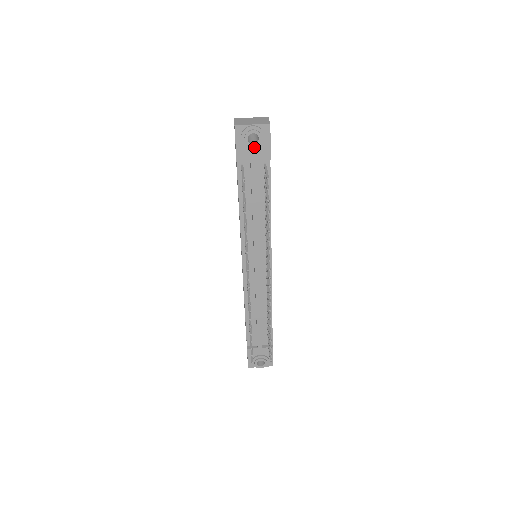
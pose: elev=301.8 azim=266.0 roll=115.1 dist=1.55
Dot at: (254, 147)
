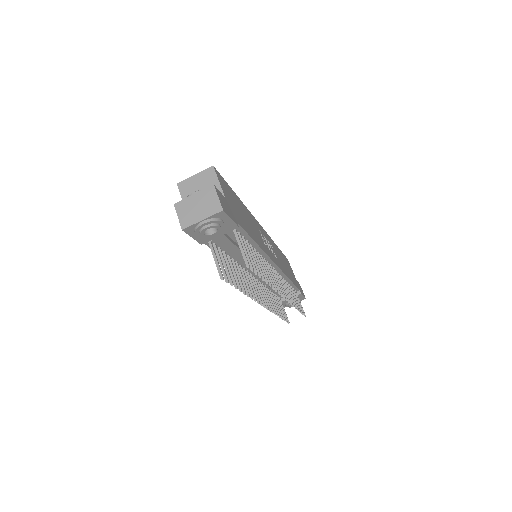
Dot at: (215, 232)
